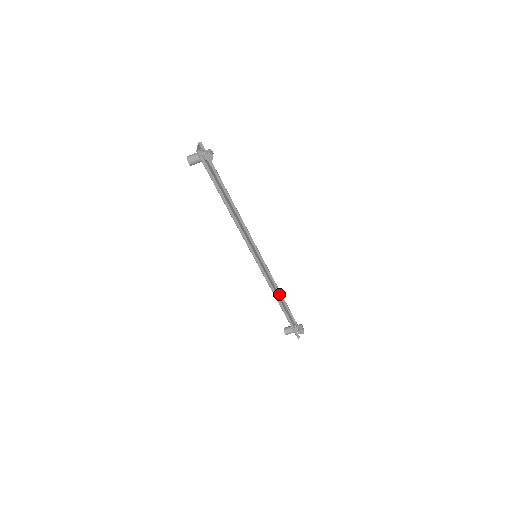
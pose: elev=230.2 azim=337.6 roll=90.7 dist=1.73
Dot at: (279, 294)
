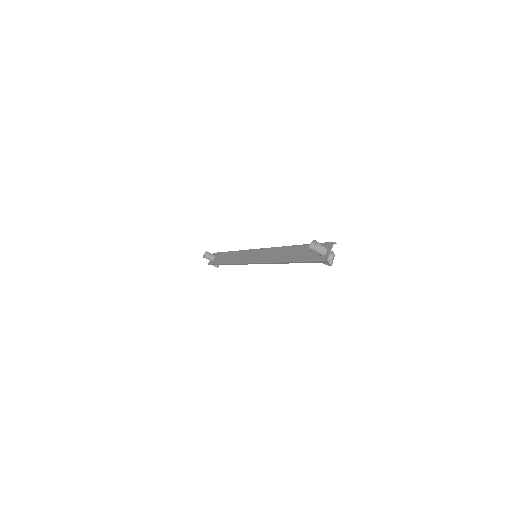
Dot at: (233, 251)
